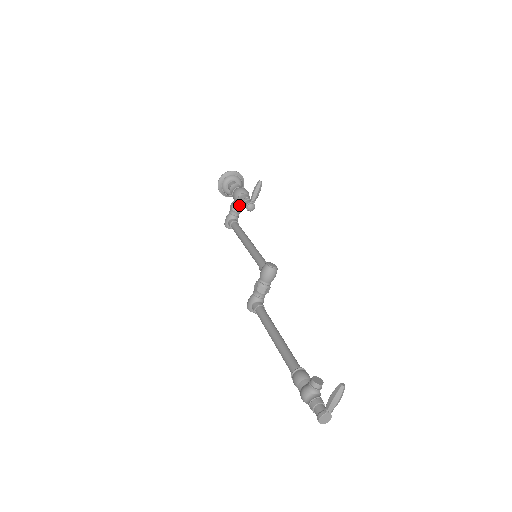
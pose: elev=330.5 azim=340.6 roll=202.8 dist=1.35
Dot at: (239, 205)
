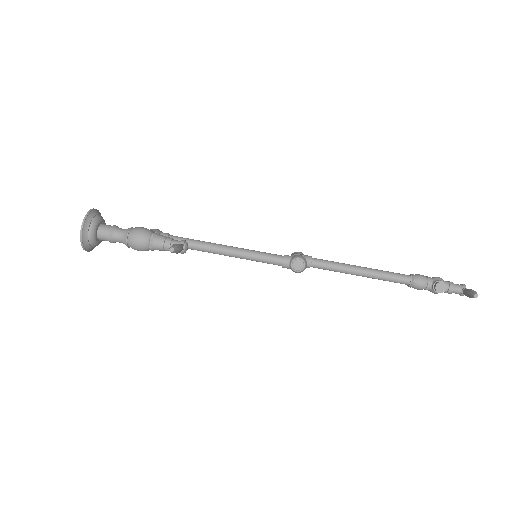
Dot at: occluded
